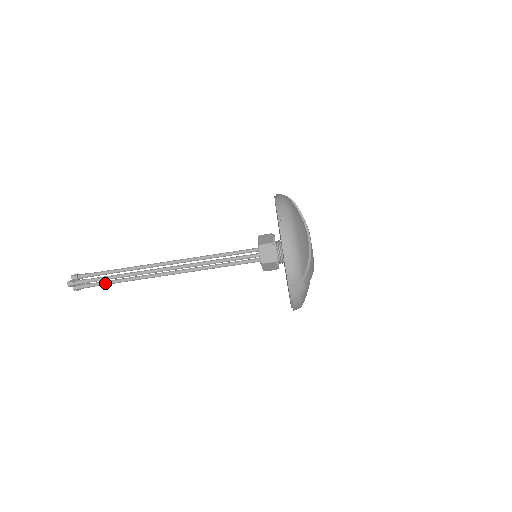
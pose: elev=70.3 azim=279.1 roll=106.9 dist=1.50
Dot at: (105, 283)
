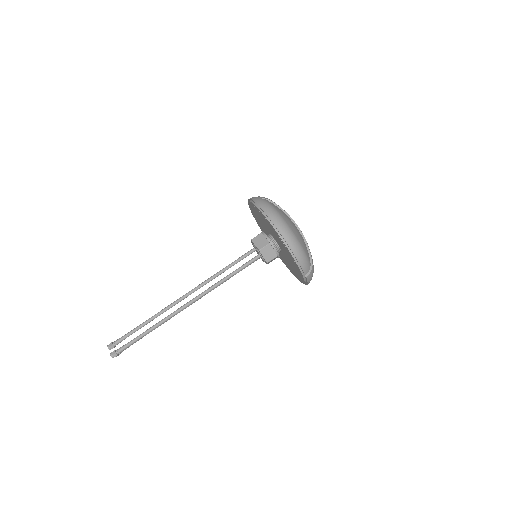
Dot at: (141, 338)
